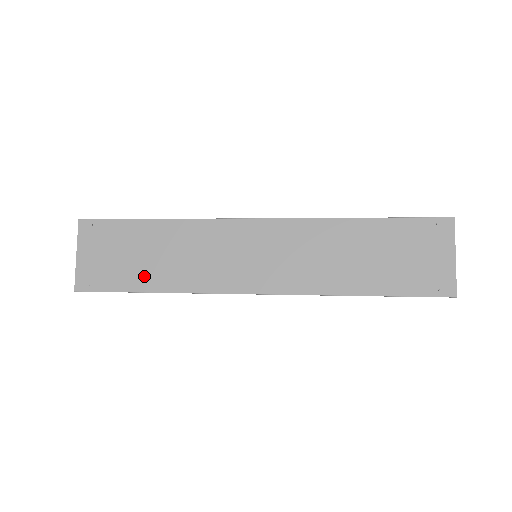
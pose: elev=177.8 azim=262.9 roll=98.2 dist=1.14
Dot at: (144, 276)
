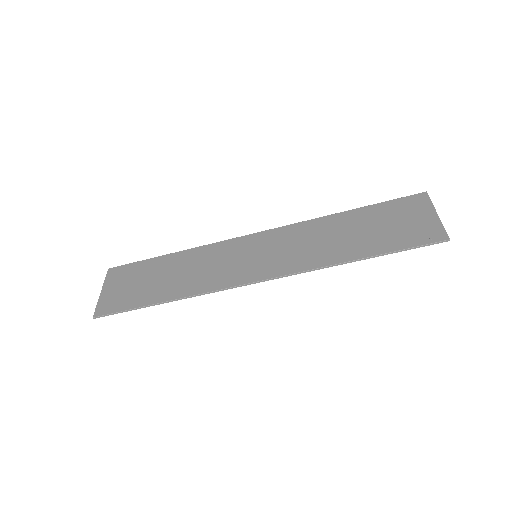
Dot at: (156, 292)
